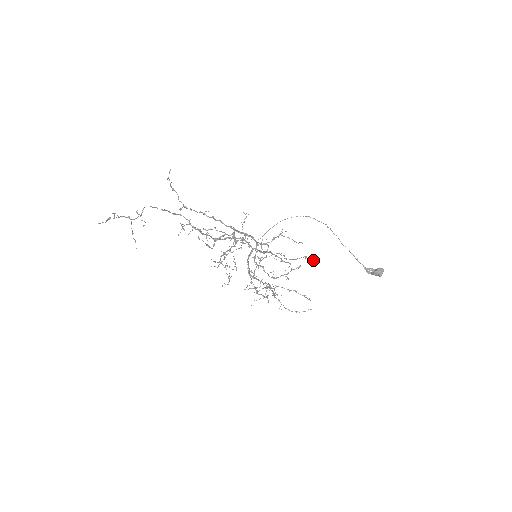
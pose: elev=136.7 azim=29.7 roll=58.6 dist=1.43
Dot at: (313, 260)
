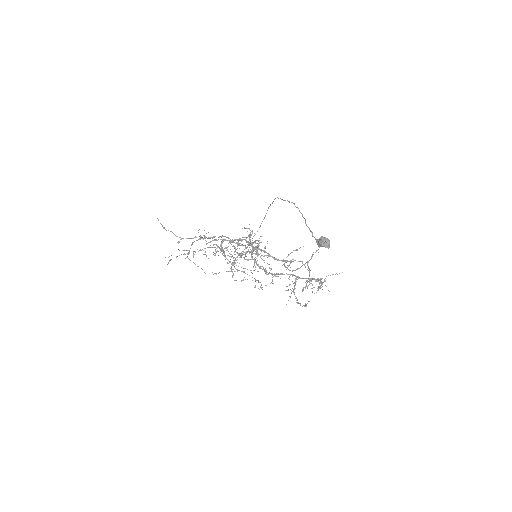
Dot at: (252, 253)
